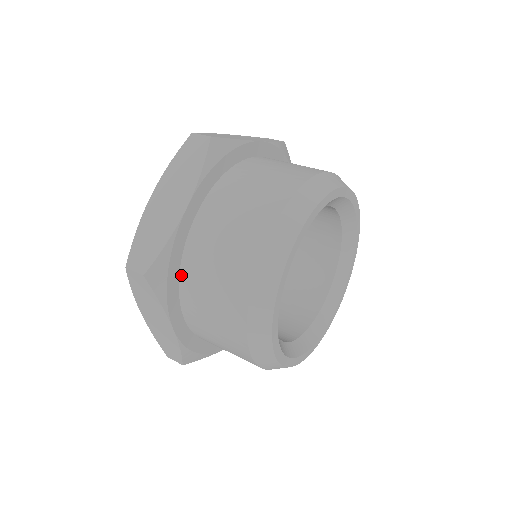
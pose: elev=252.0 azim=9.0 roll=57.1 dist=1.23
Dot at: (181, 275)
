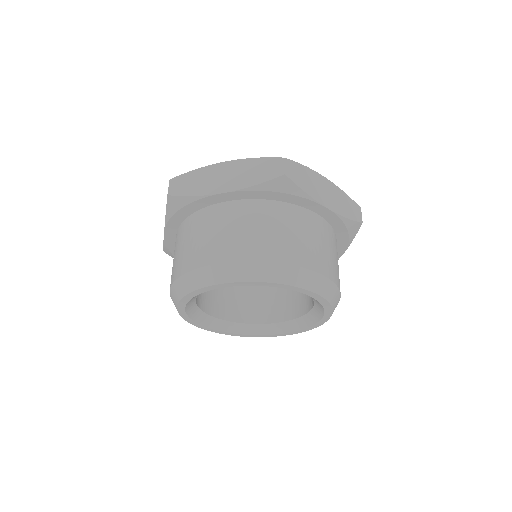
Dot at: occluded
